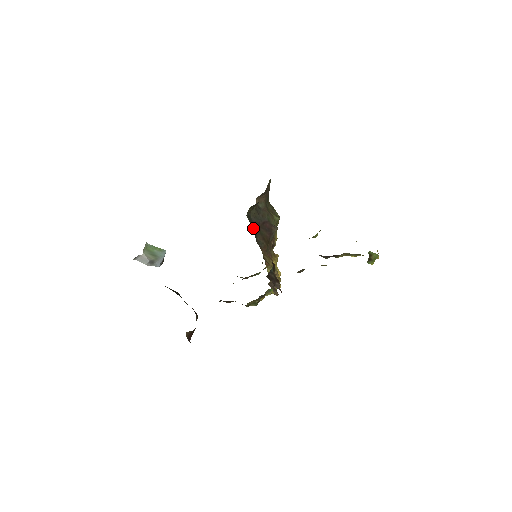
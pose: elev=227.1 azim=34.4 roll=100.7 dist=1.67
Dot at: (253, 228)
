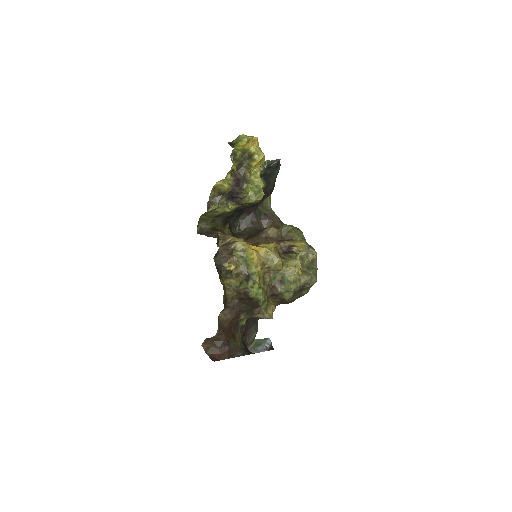
Dot at: (239, 236)
